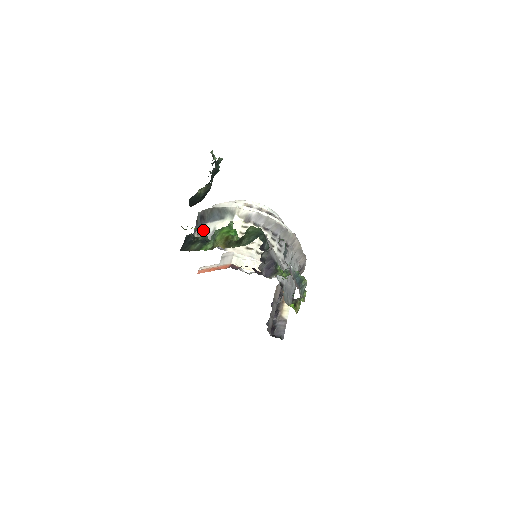
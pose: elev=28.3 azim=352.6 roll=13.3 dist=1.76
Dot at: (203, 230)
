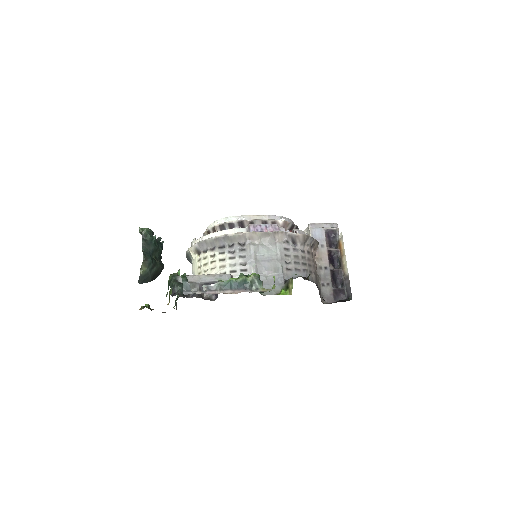
Dot at: occluded
